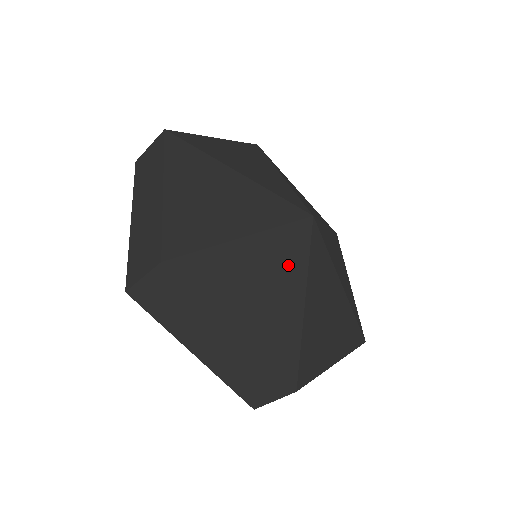
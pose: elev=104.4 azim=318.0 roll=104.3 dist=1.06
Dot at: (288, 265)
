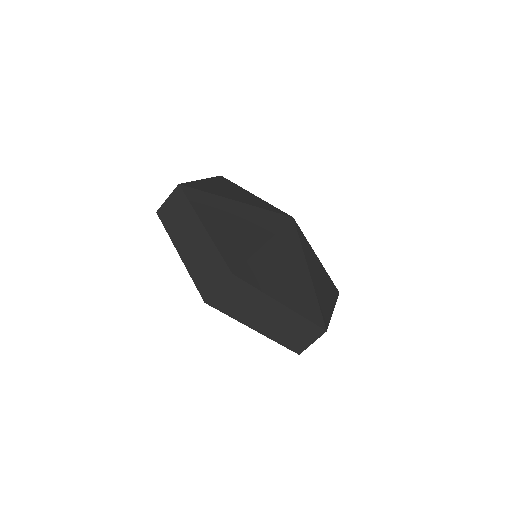
Dot at: (293, 254)
